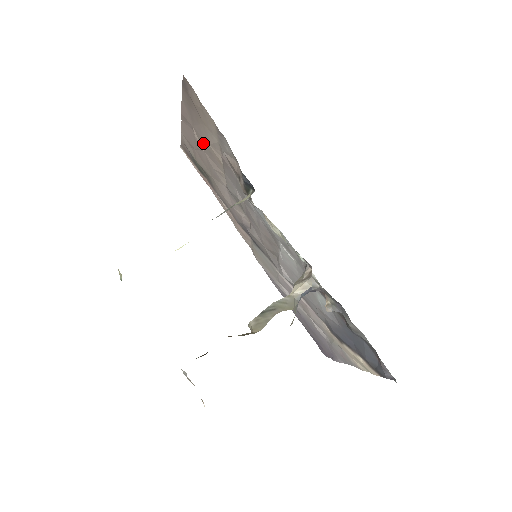
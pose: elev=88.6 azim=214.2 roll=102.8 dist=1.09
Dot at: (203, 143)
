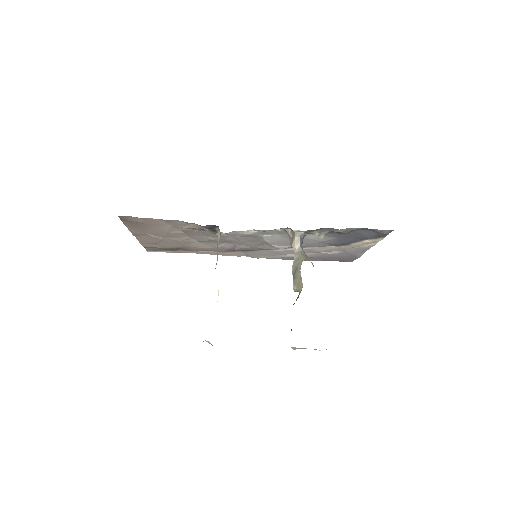
Dot at: (161, 235)
